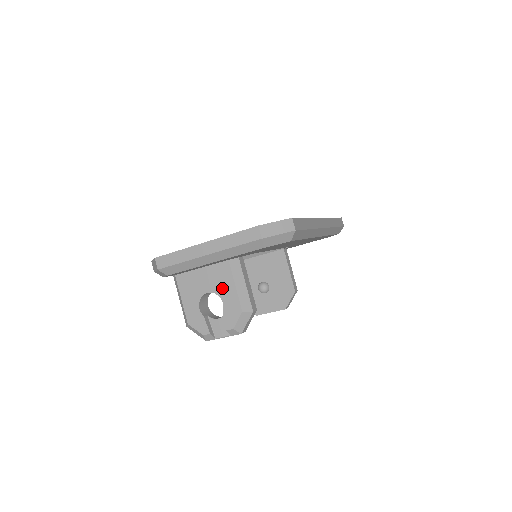
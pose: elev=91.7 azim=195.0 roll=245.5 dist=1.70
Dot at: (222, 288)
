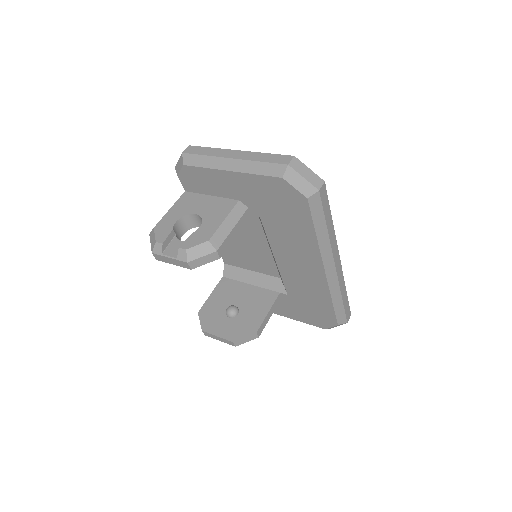
Dot at: (212, 216)
